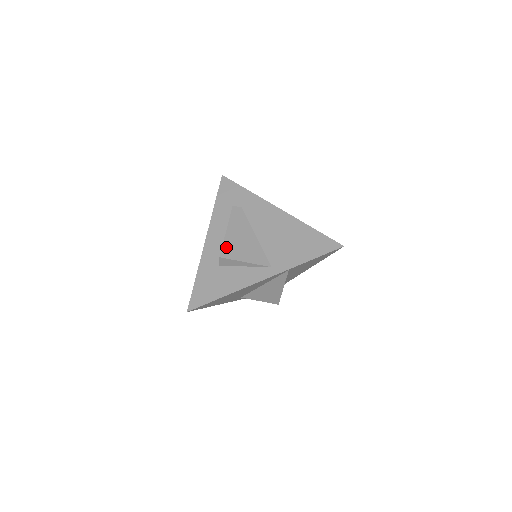
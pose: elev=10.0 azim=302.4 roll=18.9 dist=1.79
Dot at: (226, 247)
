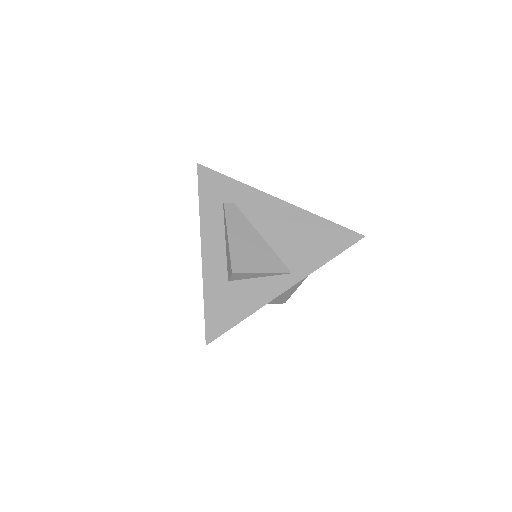
Dot at: (235, 259)
